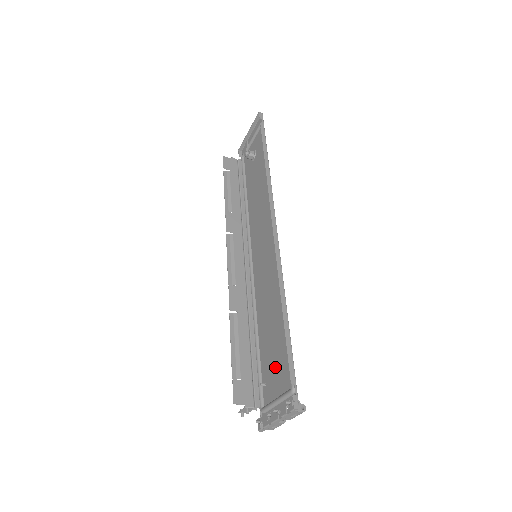
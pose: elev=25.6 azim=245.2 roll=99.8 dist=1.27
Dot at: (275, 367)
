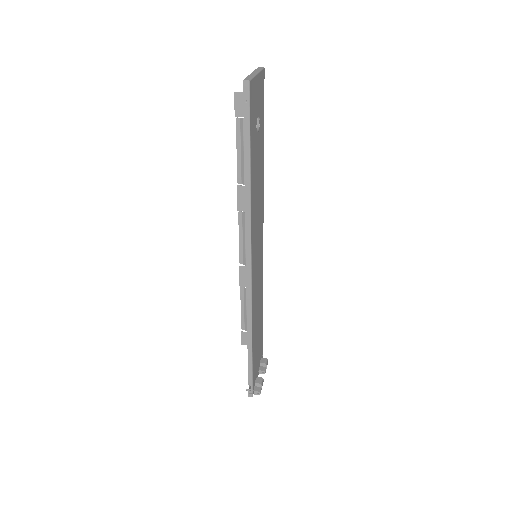
Dot at: (257, 351)
